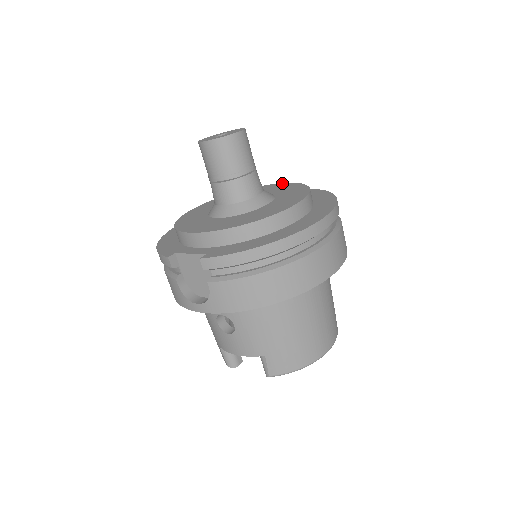
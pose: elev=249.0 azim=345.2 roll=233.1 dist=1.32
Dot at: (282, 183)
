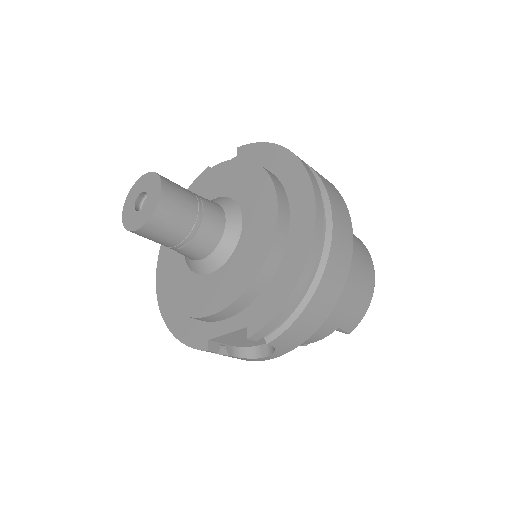
Dot at: (215, 167)
